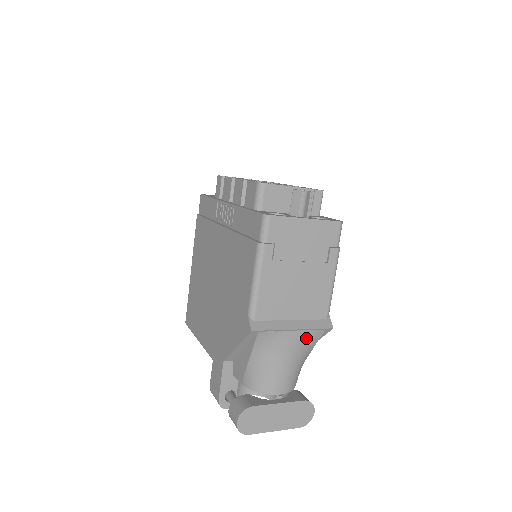
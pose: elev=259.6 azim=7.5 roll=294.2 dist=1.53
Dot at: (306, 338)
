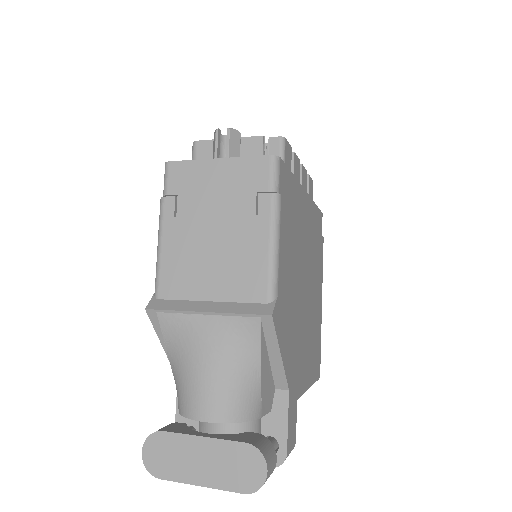
Dot at: (232, 330)
